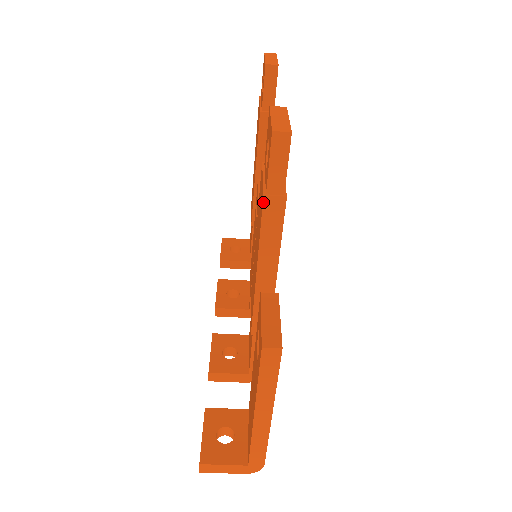
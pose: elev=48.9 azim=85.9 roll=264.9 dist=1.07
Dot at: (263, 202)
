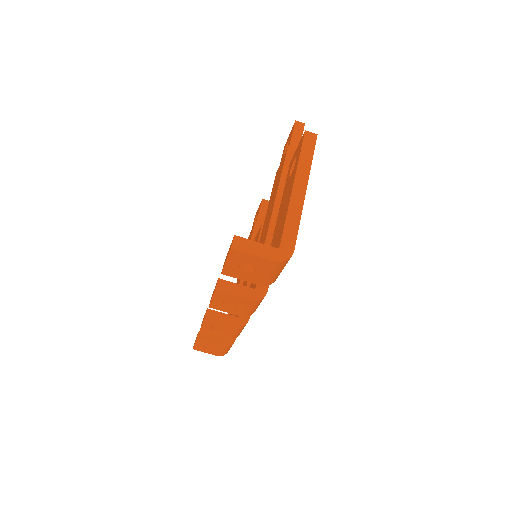
Dot at: (287, 149)
